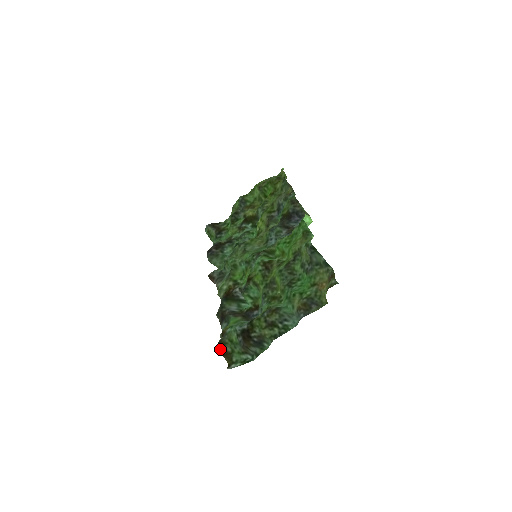
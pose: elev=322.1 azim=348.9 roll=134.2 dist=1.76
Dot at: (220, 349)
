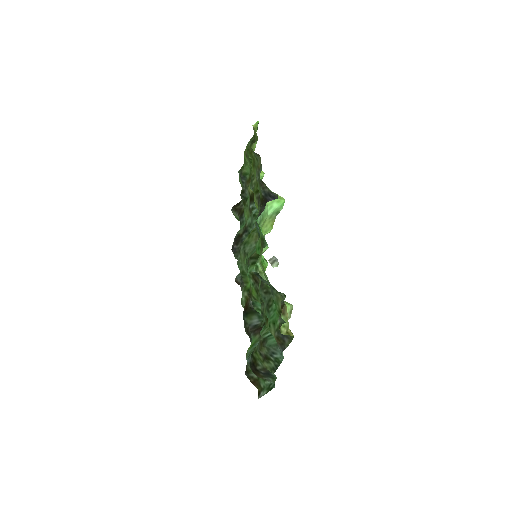
Dot at: (248, 377)
